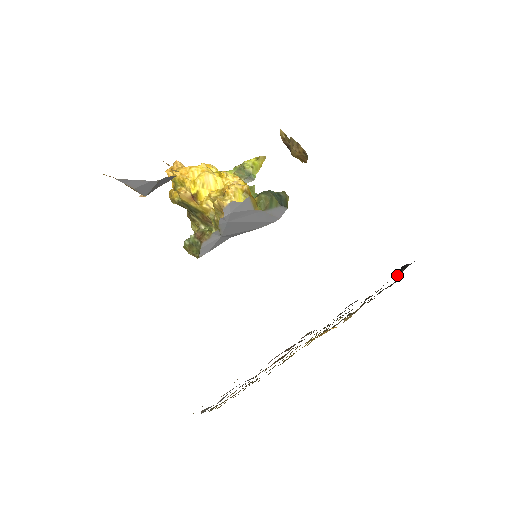
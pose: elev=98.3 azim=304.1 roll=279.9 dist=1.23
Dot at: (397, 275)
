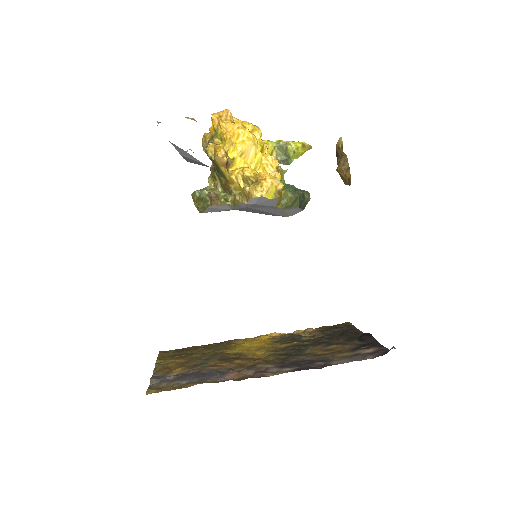
Dot at: (359, 342)
